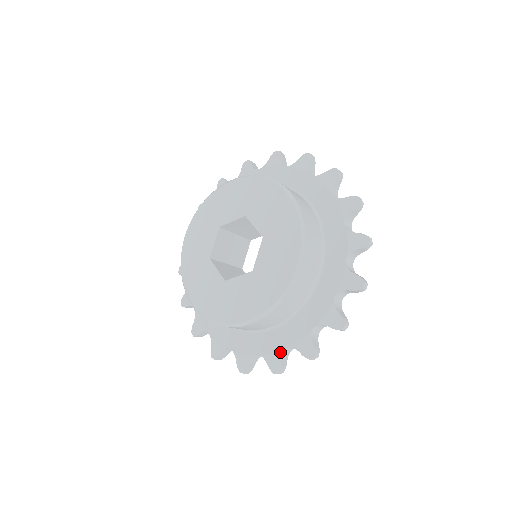
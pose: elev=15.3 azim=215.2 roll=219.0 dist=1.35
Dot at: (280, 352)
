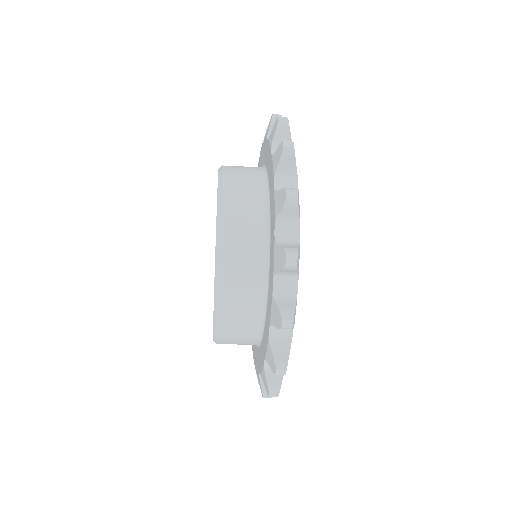
Dot at: (263, 368)
